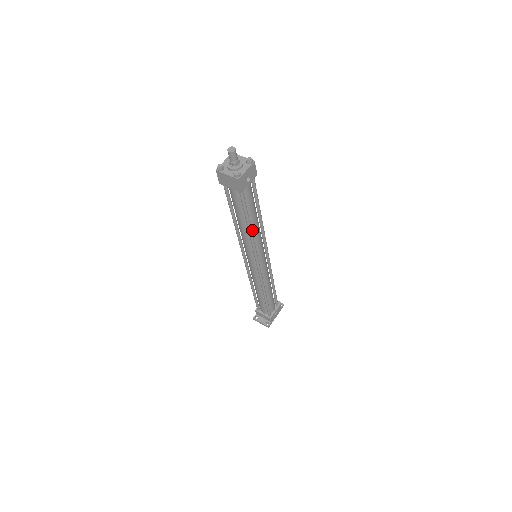
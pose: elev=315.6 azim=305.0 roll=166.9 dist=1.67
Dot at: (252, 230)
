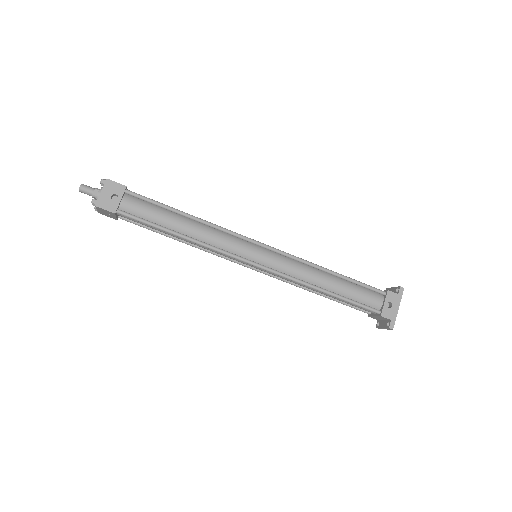
Dot at: (192, 235)
